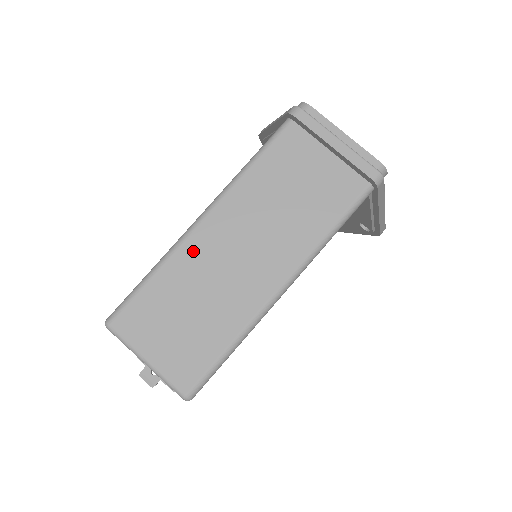
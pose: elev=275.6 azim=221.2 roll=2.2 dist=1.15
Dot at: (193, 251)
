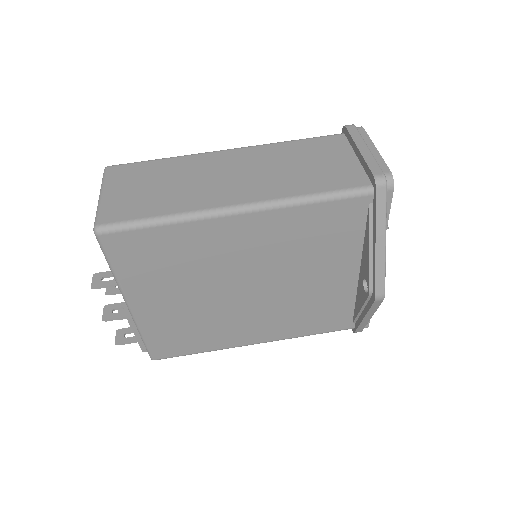
Dot at: (202, 160)
